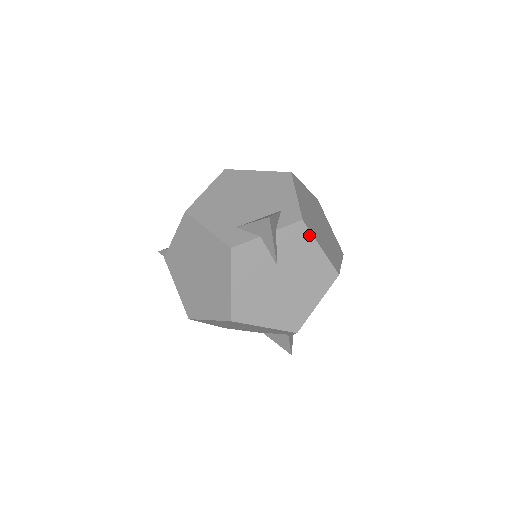
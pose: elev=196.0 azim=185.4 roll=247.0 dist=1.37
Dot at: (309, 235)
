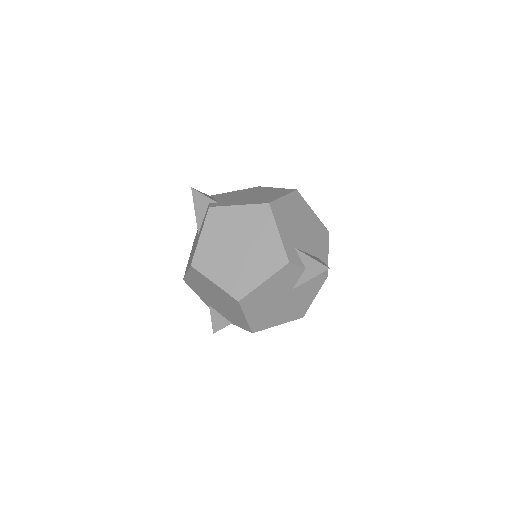
Dot at: (320, 286)
